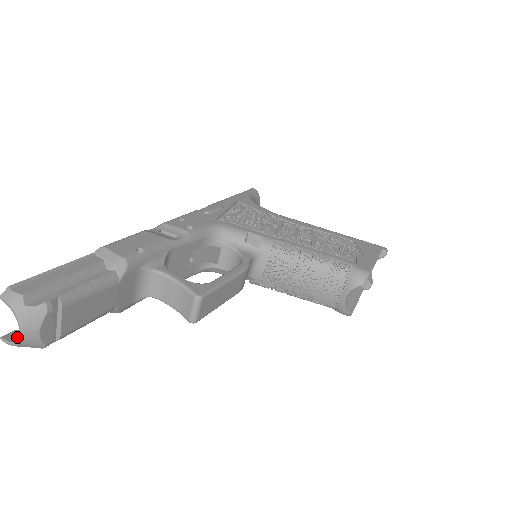
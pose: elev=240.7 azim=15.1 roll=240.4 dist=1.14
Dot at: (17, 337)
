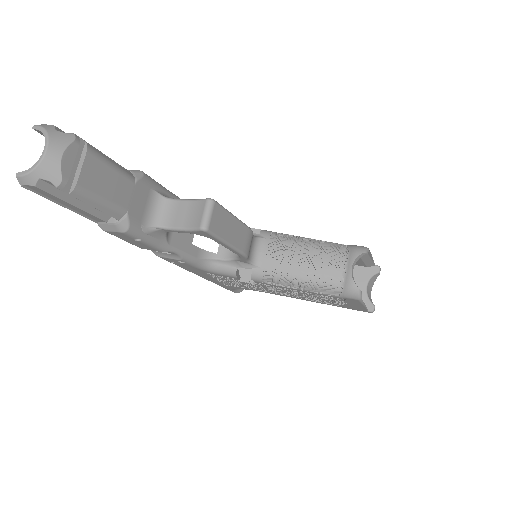
Dot at: (34, 174)
